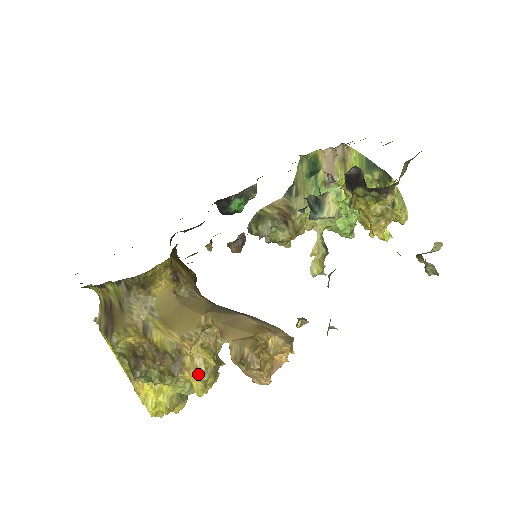
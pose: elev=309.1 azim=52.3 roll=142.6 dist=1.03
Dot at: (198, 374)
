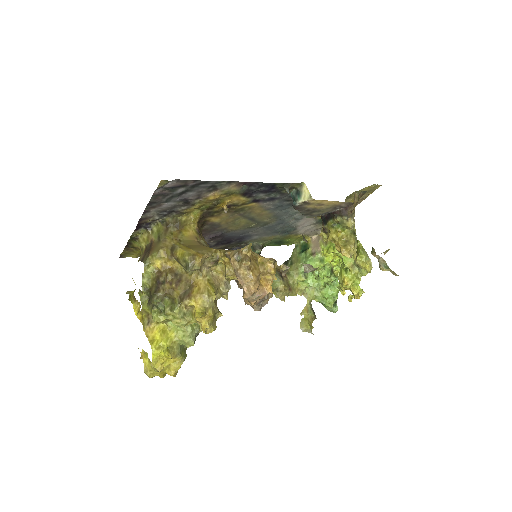
Dot at: (202, 300)
